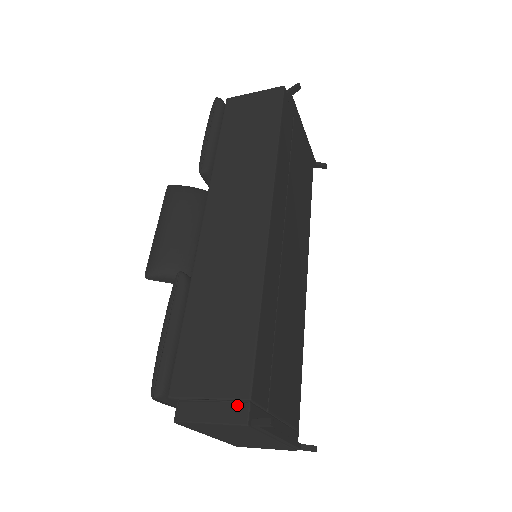
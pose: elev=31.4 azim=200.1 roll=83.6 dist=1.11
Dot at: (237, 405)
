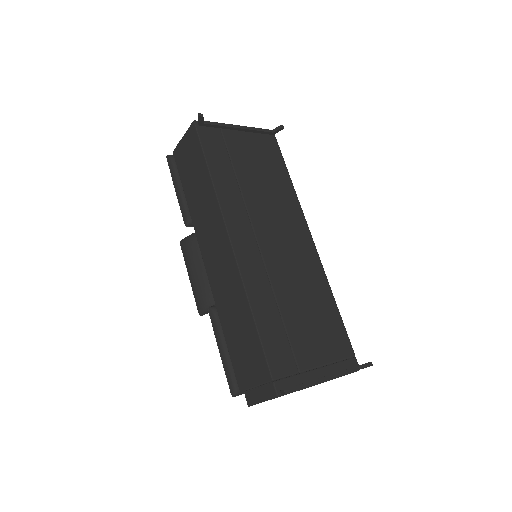
Dot at: (268, 386)
